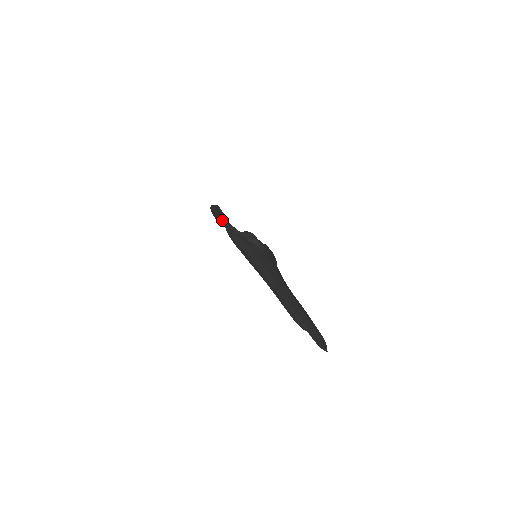
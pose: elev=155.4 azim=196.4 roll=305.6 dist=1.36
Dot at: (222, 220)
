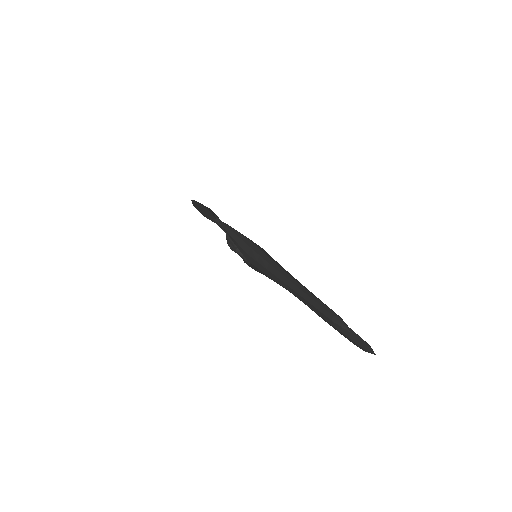
Dot at: (213, 214)
